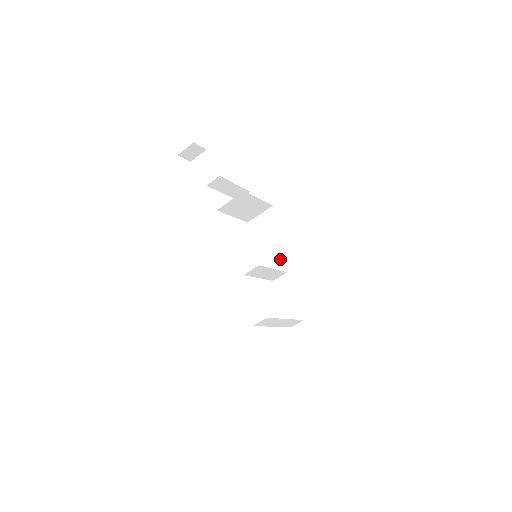
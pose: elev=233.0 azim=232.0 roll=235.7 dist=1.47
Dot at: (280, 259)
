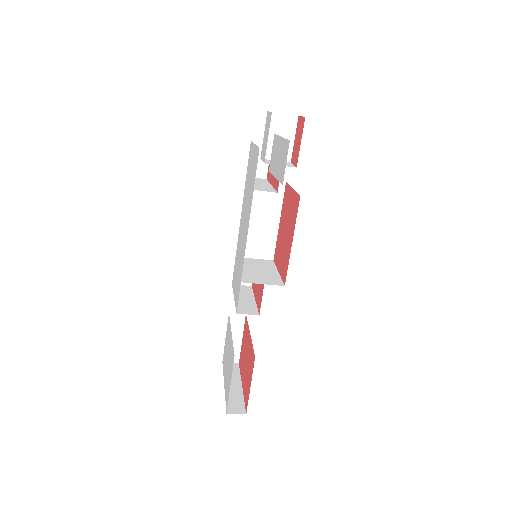
Dot at: (257, 241)
